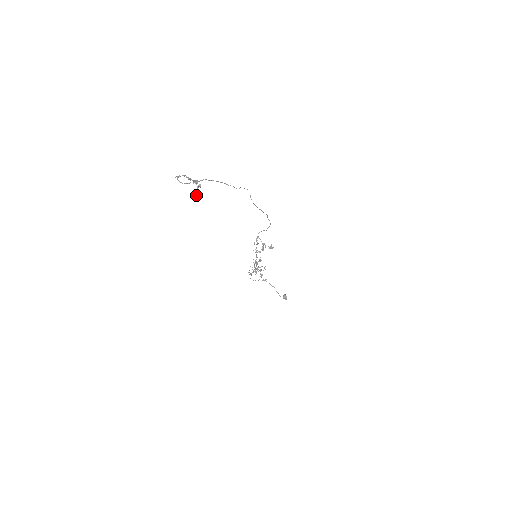
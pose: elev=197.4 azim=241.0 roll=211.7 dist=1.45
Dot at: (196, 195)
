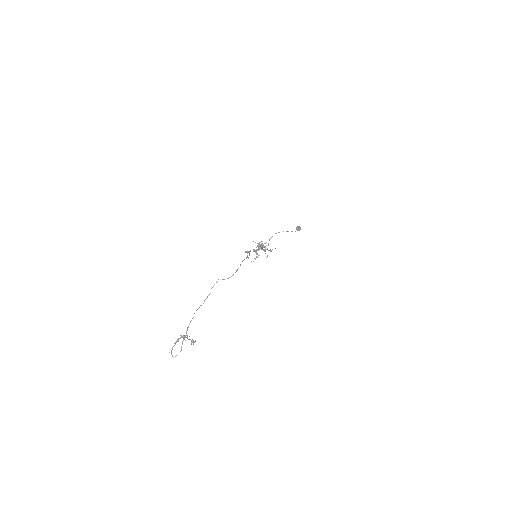
Dot at: (191, 343)
